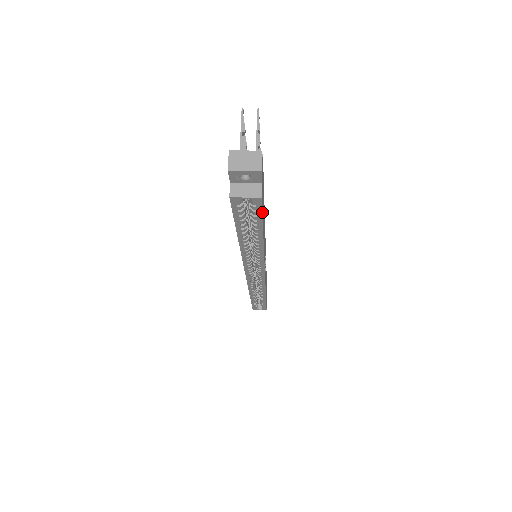
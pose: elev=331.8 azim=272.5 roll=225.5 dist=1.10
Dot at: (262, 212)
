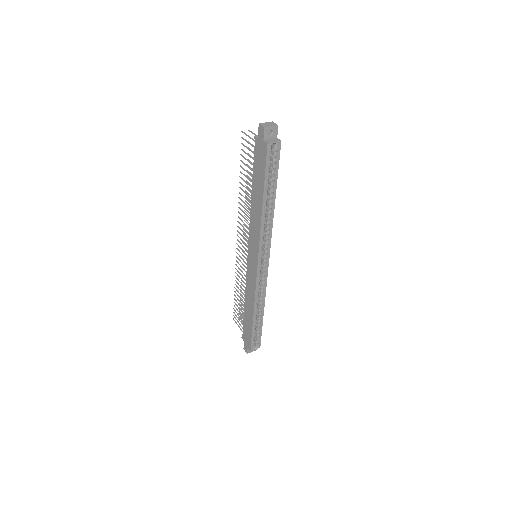
Dot at: (278, 160)
